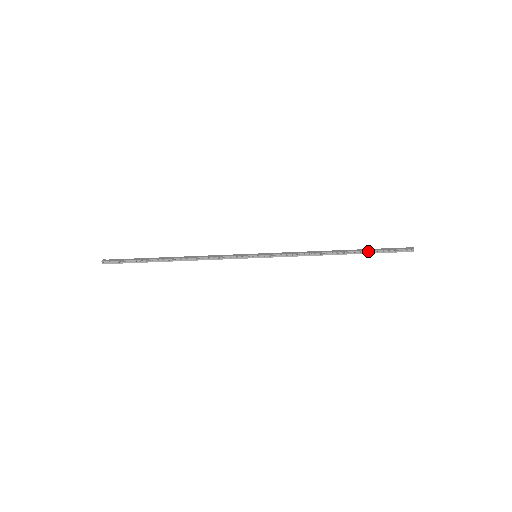
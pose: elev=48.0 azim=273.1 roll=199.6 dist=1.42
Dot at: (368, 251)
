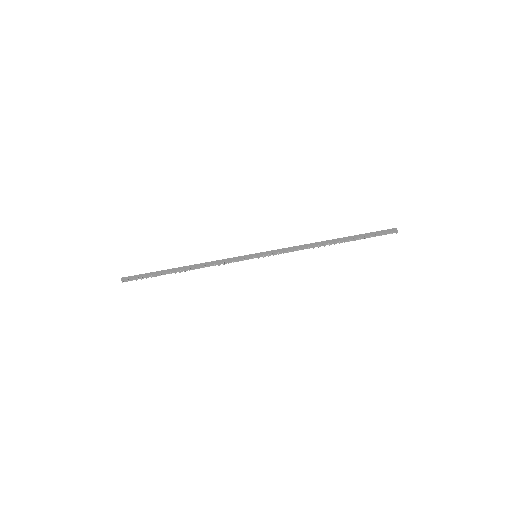
Dot at: (356, 238)
